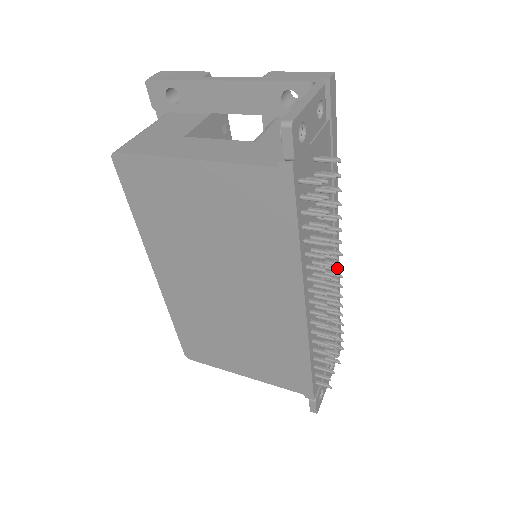
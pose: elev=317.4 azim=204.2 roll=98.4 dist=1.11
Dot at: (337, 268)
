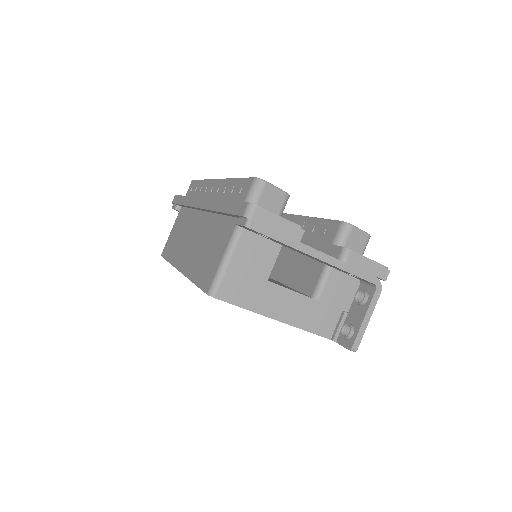
Dot at: occluded
